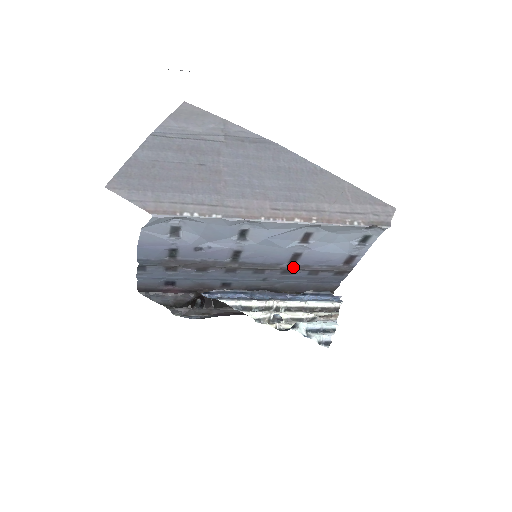
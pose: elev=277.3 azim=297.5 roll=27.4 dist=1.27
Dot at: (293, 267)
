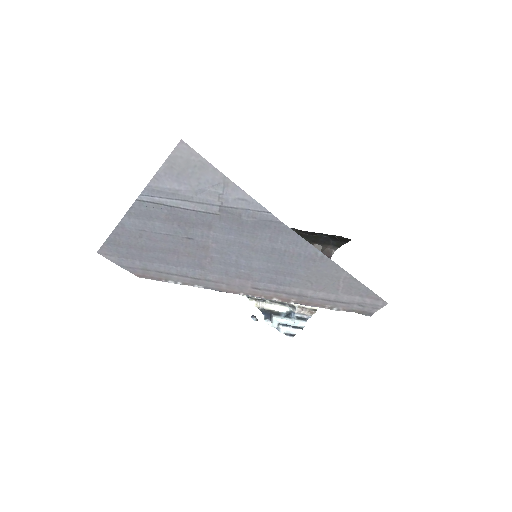
Dot at: occluded
